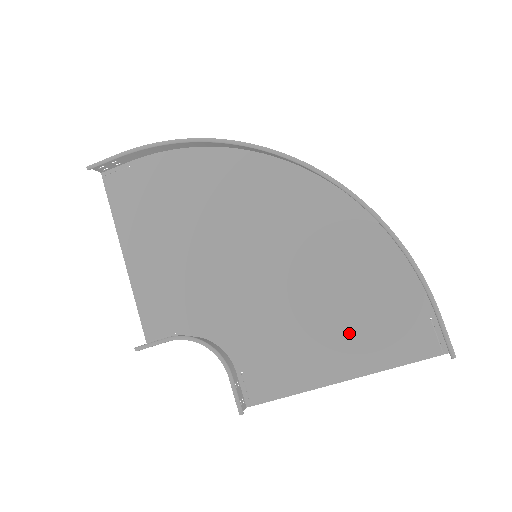
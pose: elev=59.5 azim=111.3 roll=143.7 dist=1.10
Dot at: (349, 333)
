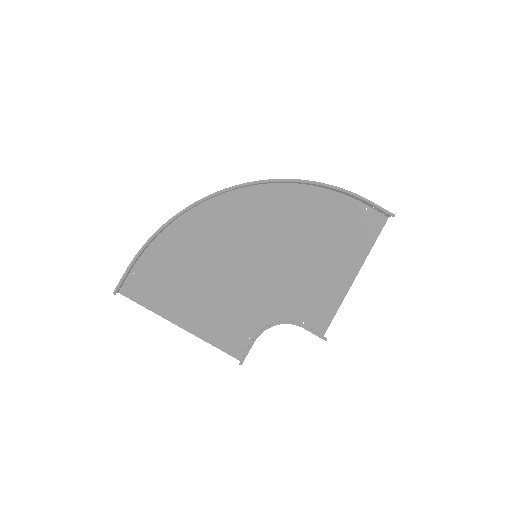
Dot at: (337, 251)
